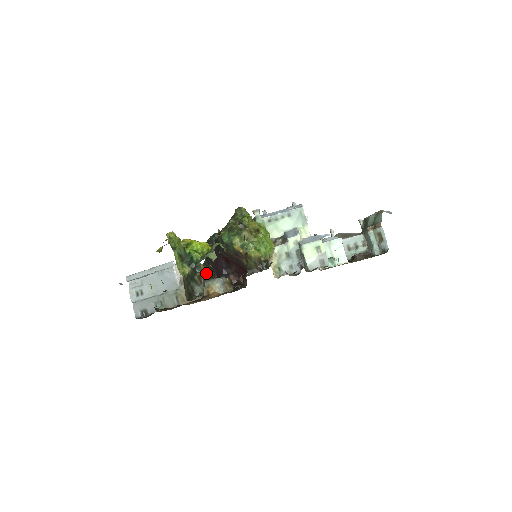
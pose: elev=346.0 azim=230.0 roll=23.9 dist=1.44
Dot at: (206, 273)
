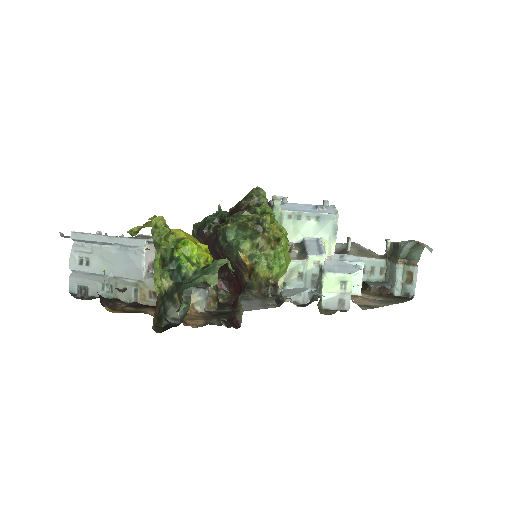
Dot at: occluded
